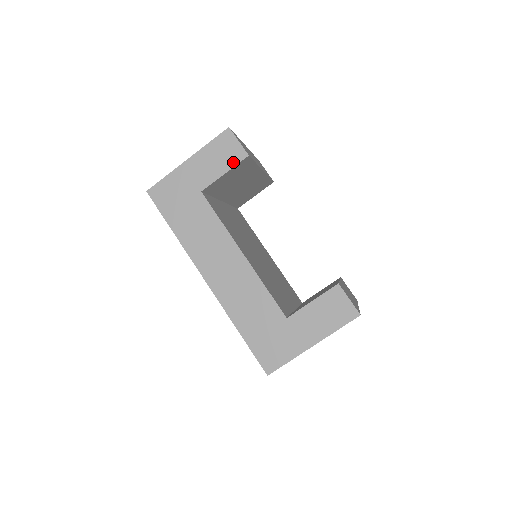
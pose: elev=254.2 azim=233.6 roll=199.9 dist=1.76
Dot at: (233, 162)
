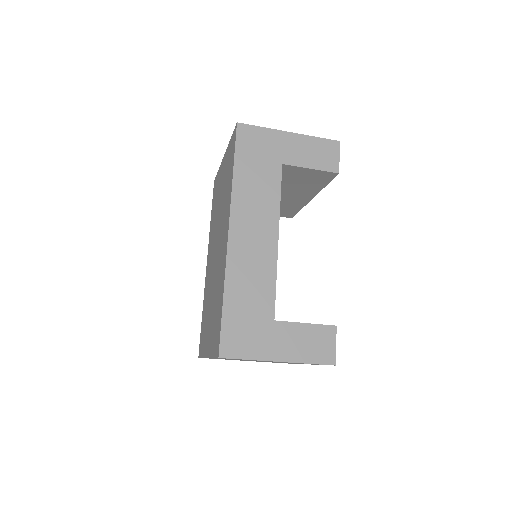
Dot at: (324, 167)
